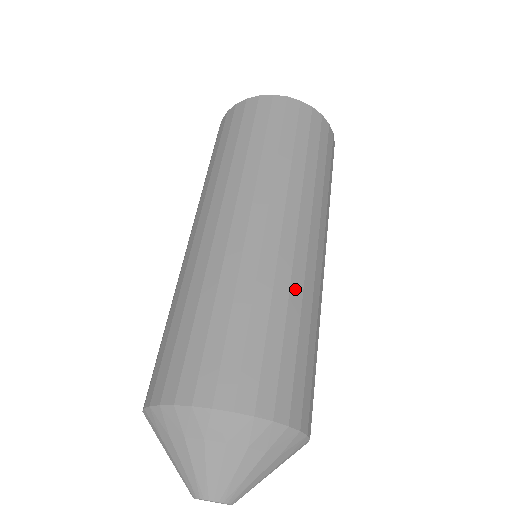
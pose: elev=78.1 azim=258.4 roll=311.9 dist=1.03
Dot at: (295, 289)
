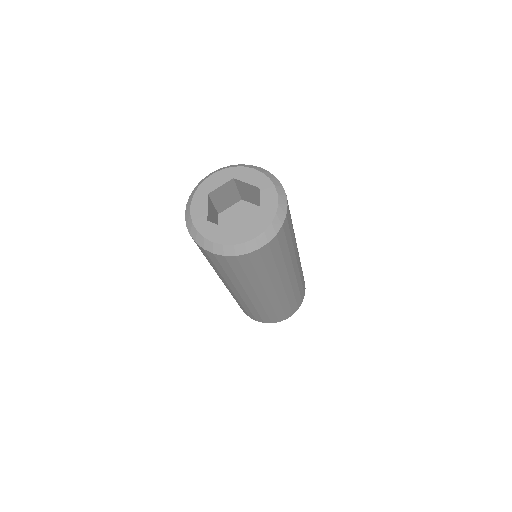
Dot at: (283, 300)
